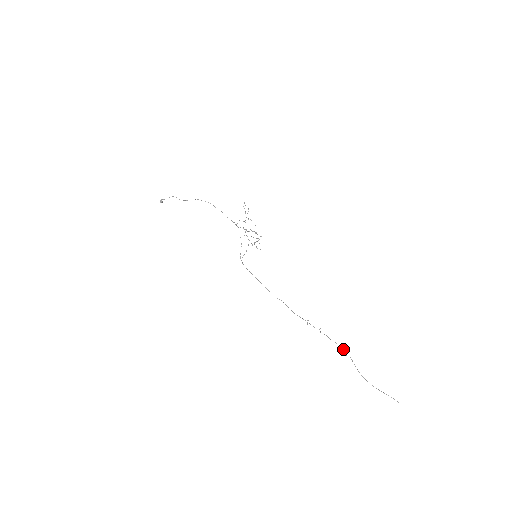
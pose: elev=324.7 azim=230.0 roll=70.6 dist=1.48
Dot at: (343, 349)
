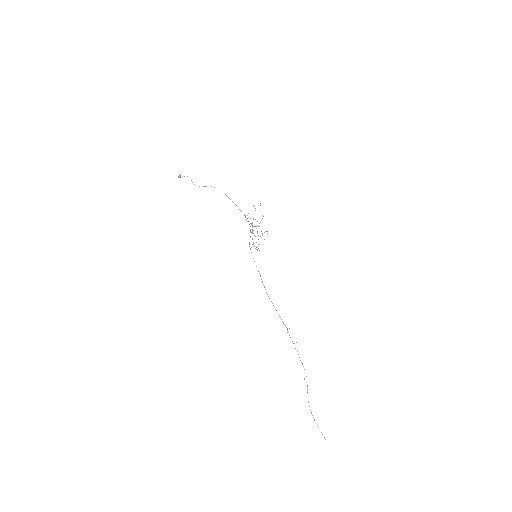
Dot at: occluded
